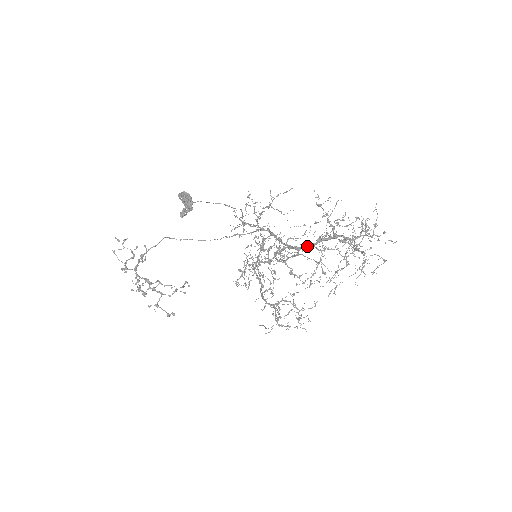
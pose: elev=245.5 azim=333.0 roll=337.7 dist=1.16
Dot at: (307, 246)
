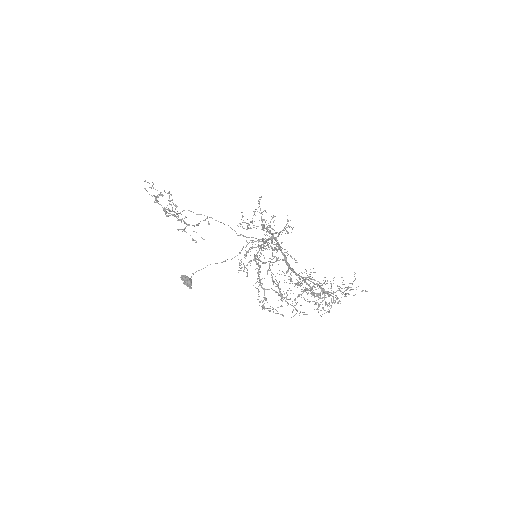
Dot at: occluded
